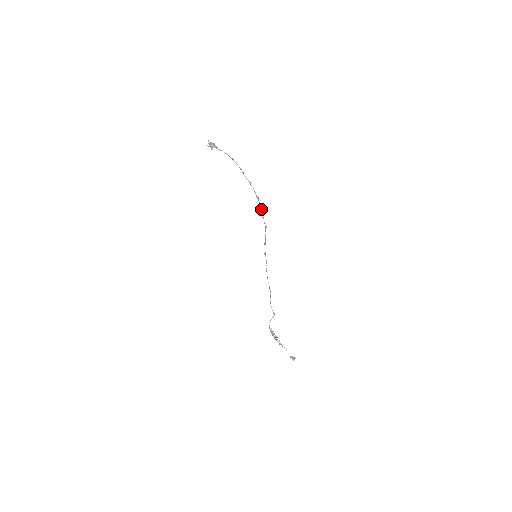
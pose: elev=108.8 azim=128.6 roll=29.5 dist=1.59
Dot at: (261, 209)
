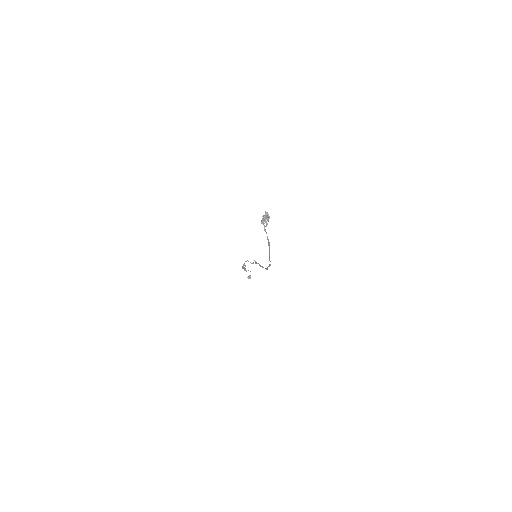
Dot at: occluded
